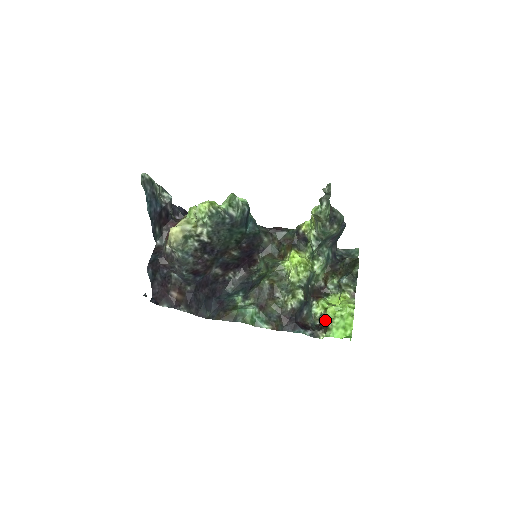
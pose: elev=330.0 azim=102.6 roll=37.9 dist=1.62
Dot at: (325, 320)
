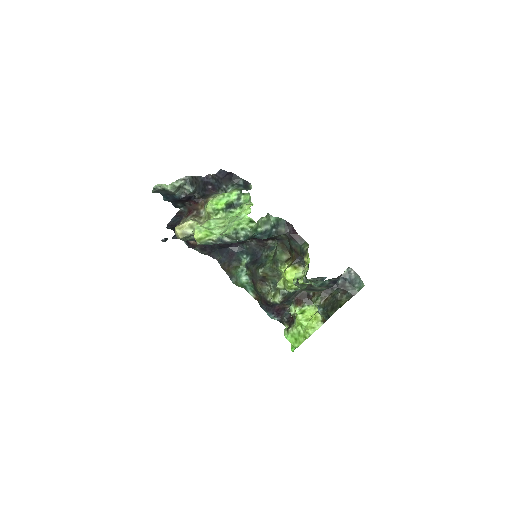
Dot at: (294, 320)
